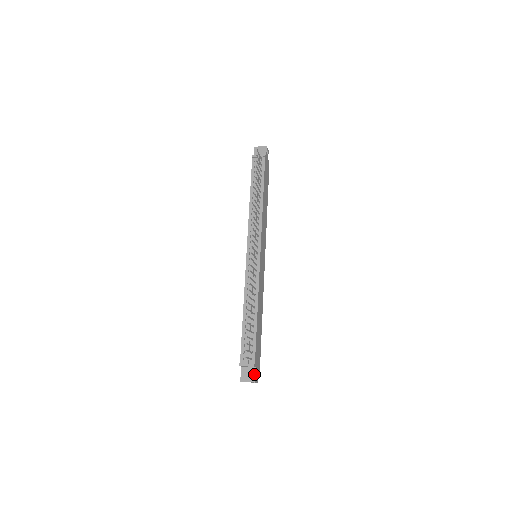
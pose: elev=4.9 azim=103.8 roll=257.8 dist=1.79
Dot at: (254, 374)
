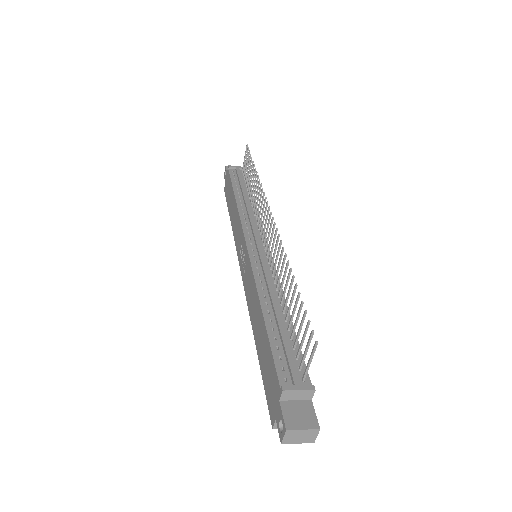
Dot at: (312, 412)
